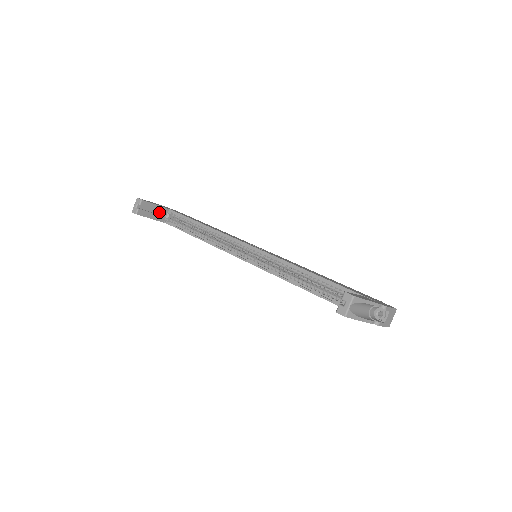
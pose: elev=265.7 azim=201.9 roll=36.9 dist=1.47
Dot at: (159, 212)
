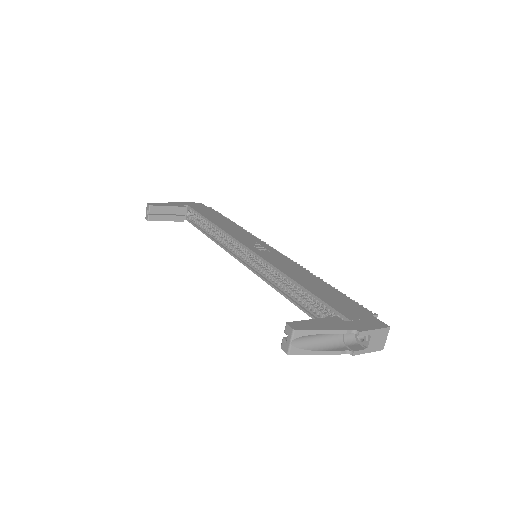
Dot at: (176, 212)
